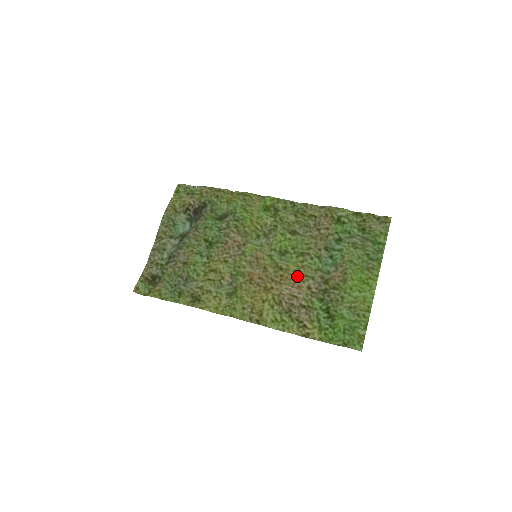
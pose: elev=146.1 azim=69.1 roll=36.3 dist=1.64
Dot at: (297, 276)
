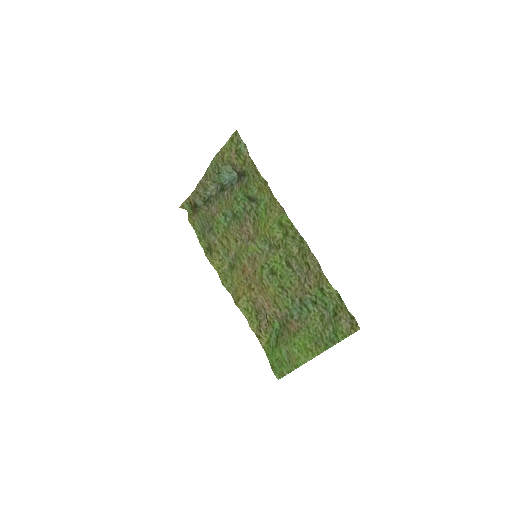
Dot at: (271, 299)
